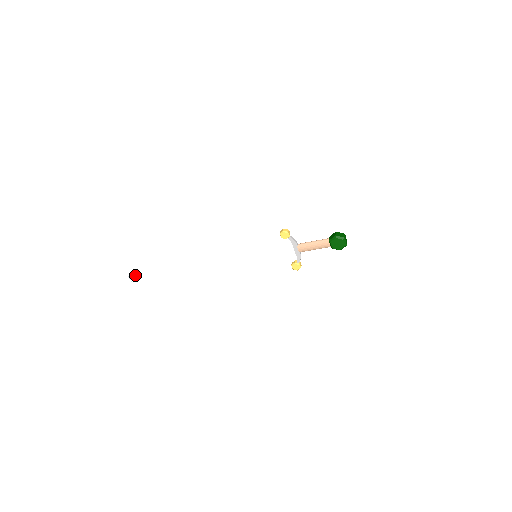
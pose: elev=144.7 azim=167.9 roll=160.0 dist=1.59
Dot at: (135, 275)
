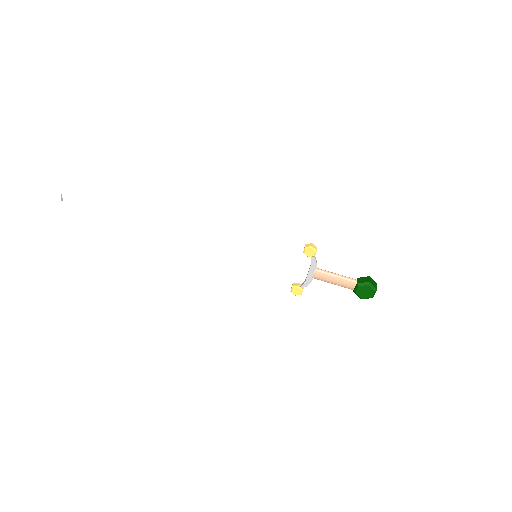
Dot at: (73, 198)
